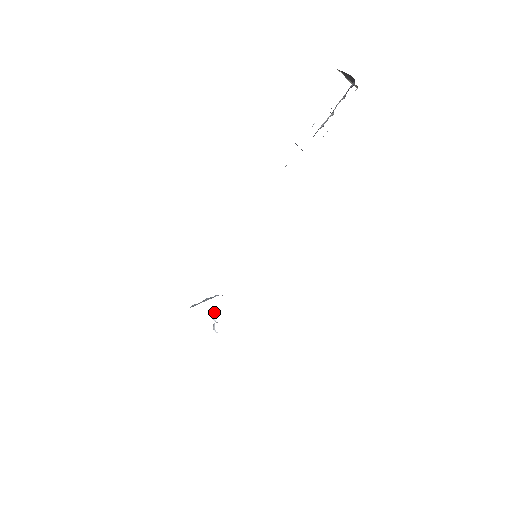
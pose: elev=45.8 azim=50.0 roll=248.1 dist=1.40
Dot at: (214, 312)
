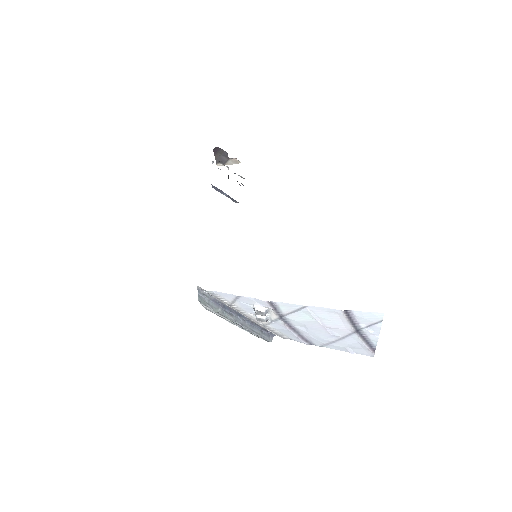
Dot at: (254, 316)
